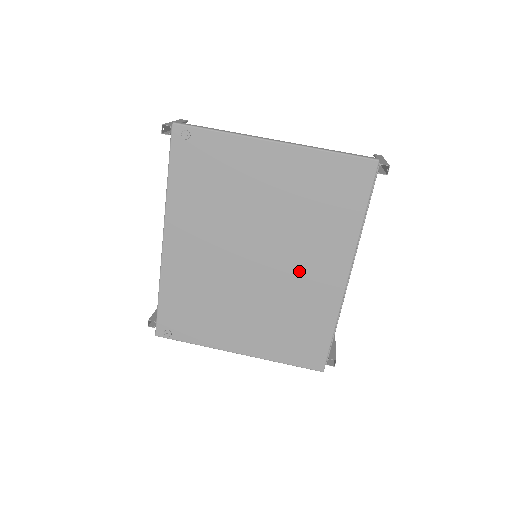
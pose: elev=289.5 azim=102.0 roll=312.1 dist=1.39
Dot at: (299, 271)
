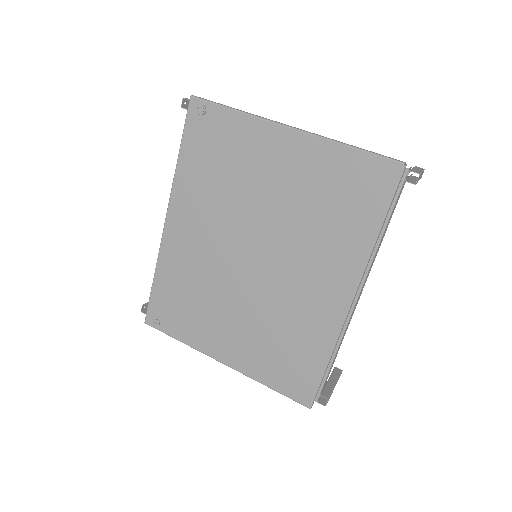
Dot at: (298, 281)
